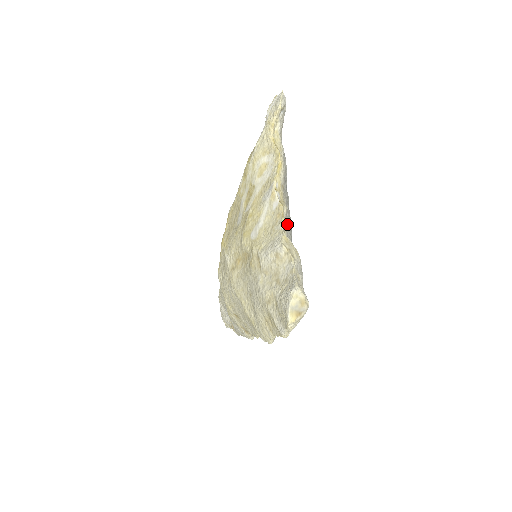
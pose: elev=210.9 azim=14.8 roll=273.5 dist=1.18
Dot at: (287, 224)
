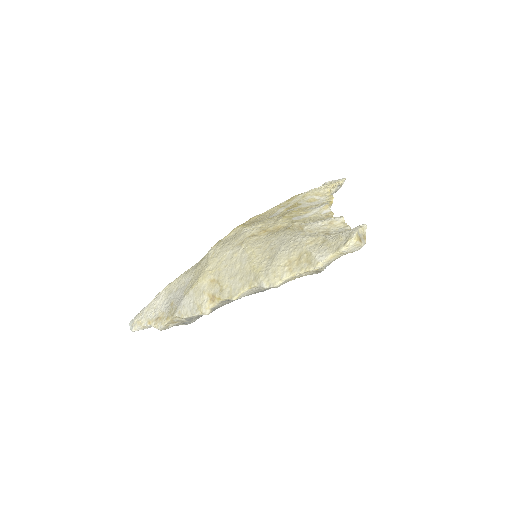
Dot at: occluded
